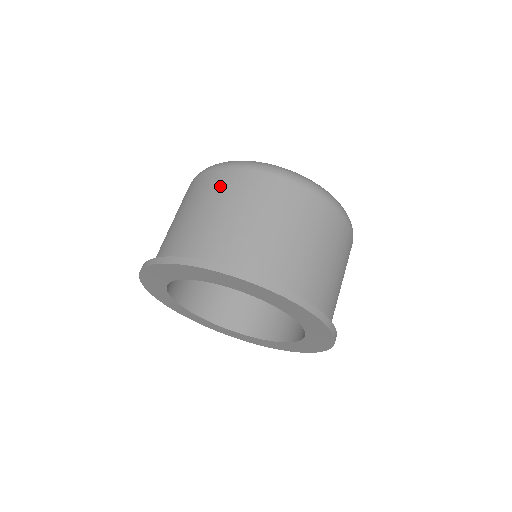
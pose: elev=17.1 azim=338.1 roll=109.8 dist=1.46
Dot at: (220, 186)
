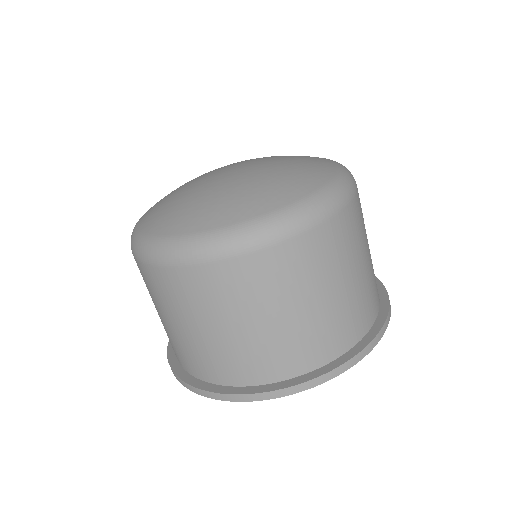
Dot at: (225, 291)
